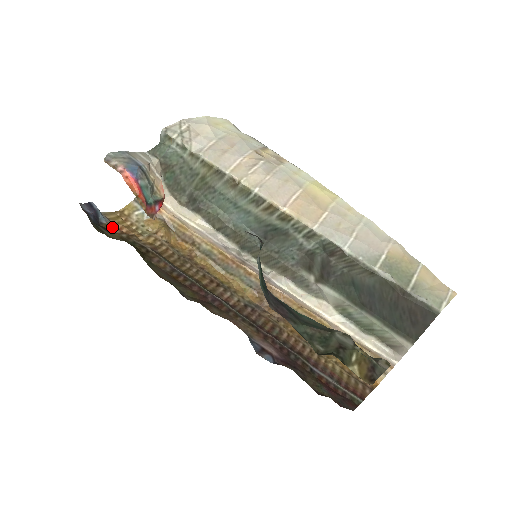
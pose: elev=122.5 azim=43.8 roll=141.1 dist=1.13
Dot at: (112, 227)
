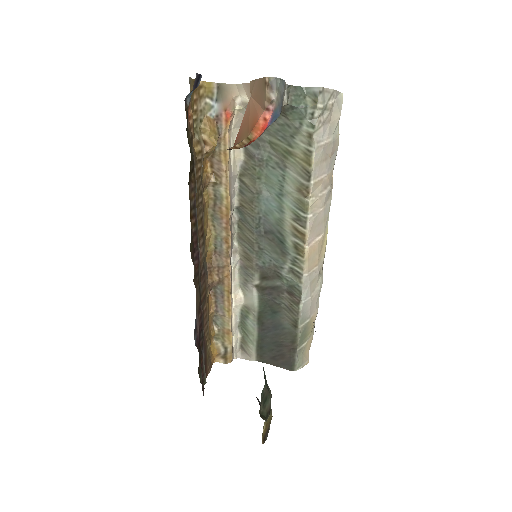
Dot at: (188, 112)
